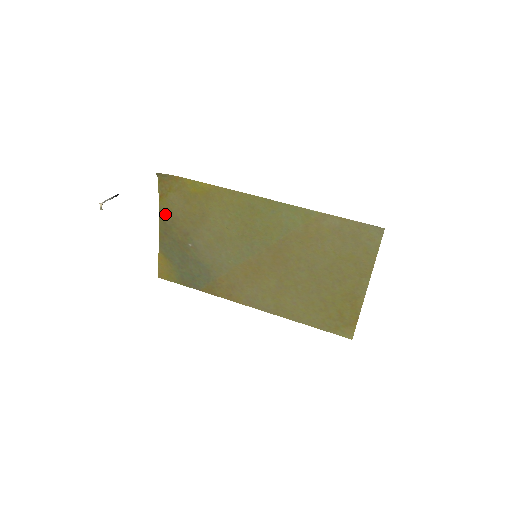
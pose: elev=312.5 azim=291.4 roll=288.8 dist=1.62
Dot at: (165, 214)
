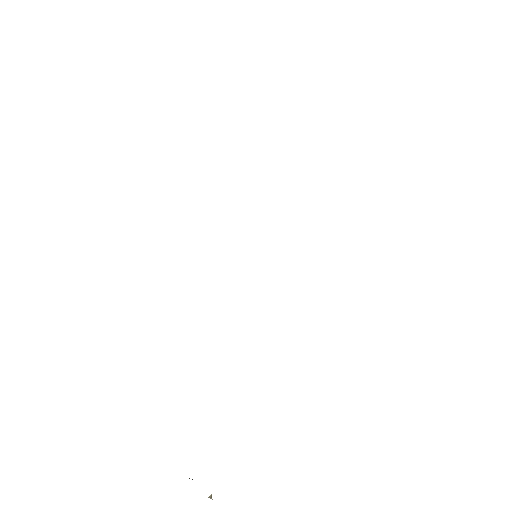
Dot at: occluded
